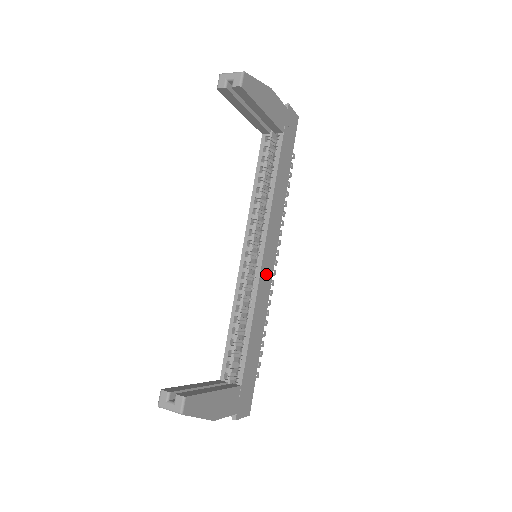
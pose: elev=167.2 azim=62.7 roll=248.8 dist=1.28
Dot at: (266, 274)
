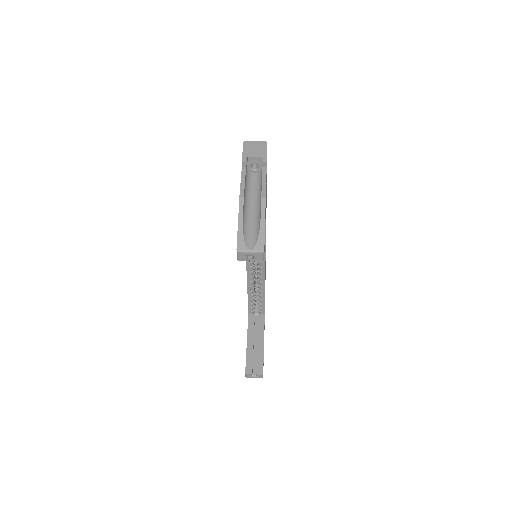
Dot at: occluded
